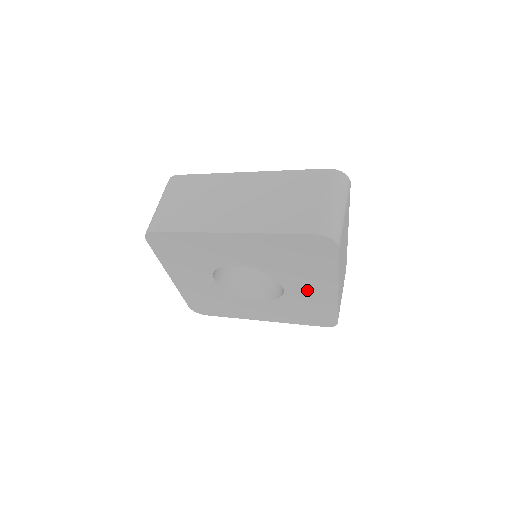
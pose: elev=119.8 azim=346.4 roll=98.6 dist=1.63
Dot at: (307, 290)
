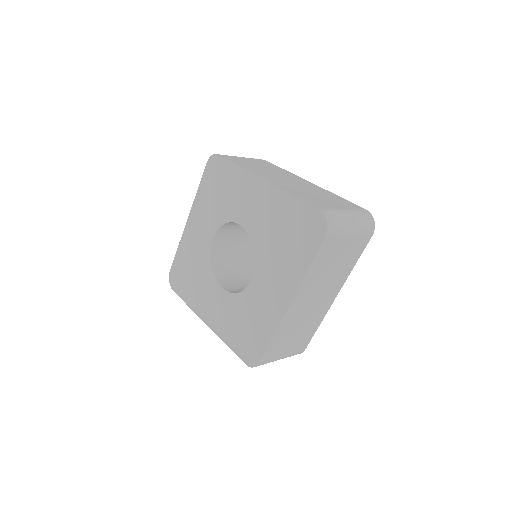
Dot at: (267, 291)
